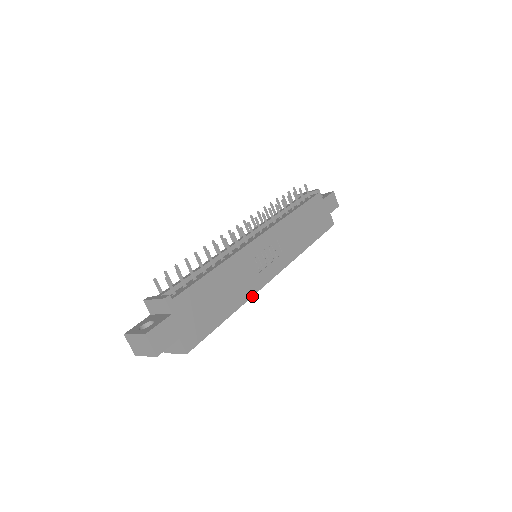
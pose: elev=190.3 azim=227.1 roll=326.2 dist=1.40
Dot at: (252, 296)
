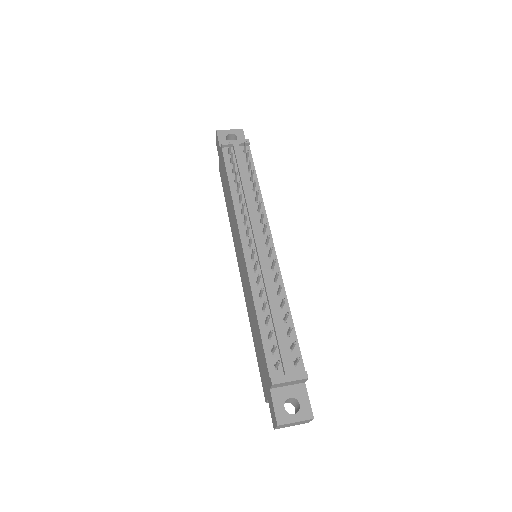
Dot at: occluded
